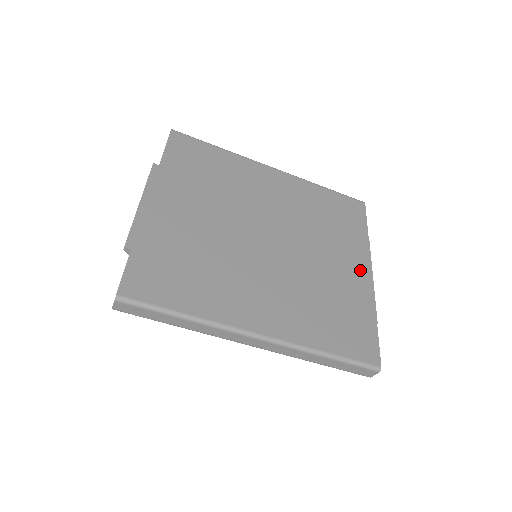
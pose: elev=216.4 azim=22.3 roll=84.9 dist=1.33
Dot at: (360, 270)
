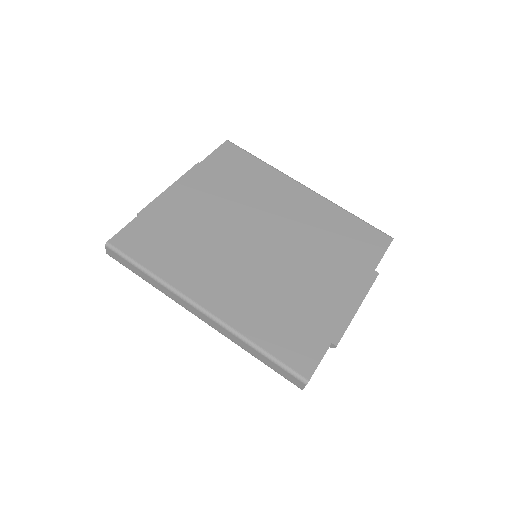
Dot at: (344, 293)
